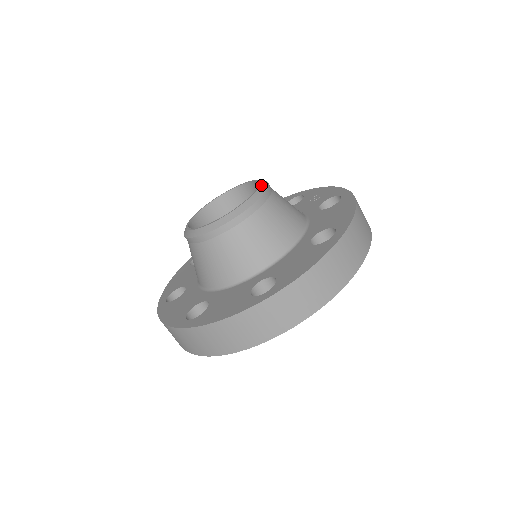
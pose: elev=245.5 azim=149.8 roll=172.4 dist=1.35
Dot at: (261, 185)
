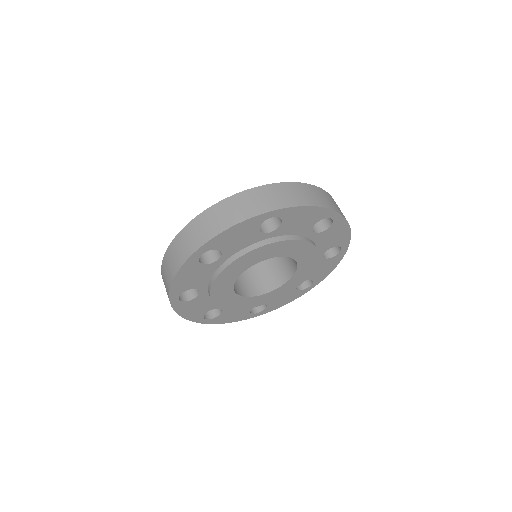
Dot at: occluded
